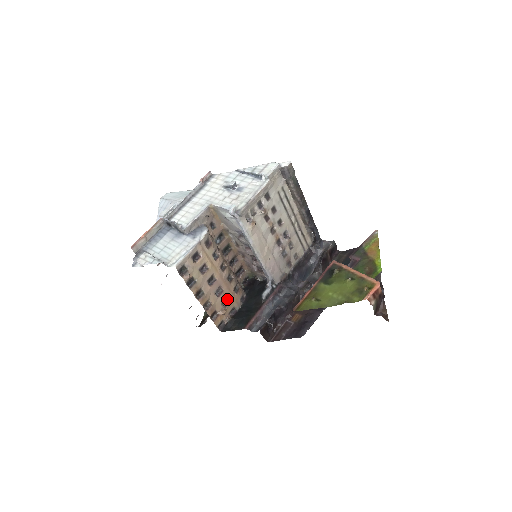
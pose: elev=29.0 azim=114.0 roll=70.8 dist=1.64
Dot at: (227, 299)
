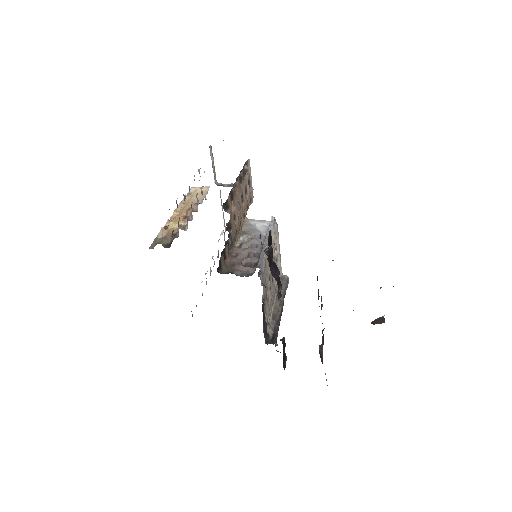
Dot at: occluded
